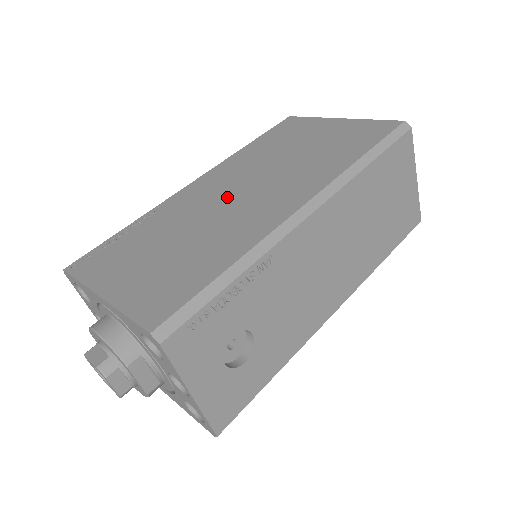
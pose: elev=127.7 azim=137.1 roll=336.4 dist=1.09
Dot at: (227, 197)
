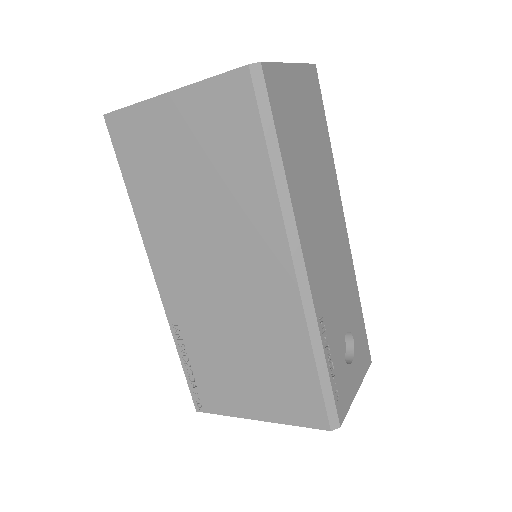
Dot at: (214, 285)
